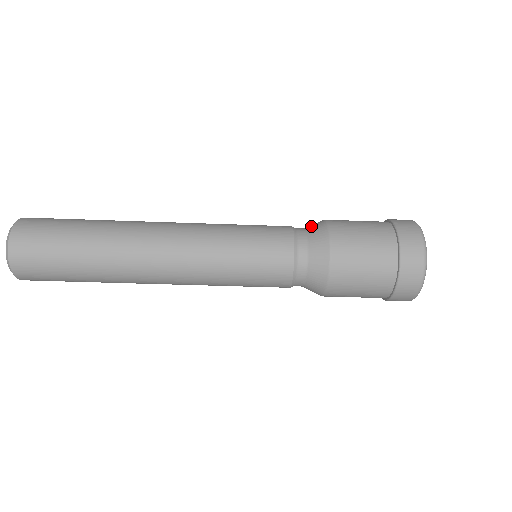
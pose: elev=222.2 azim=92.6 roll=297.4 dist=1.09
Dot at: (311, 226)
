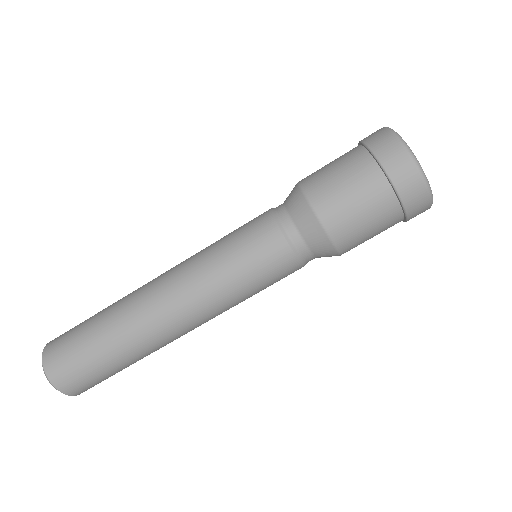
Dot at: occluded
